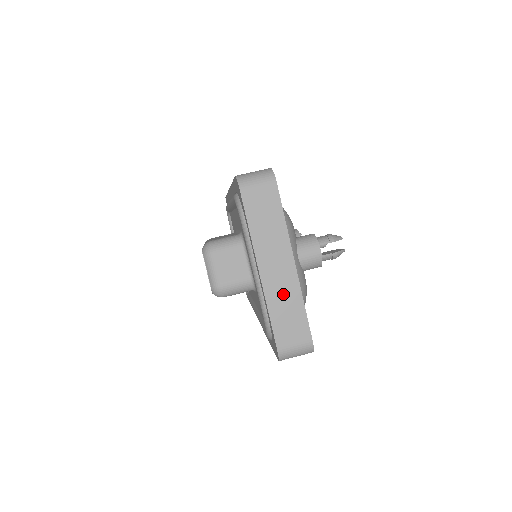
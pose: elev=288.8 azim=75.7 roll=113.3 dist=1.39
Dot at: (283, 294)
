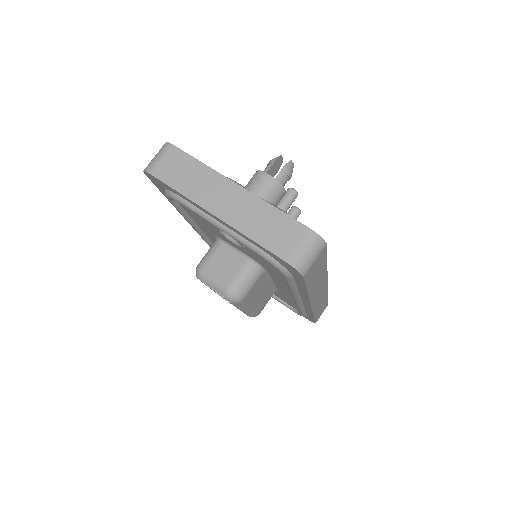
Dot at: (250, 215)
